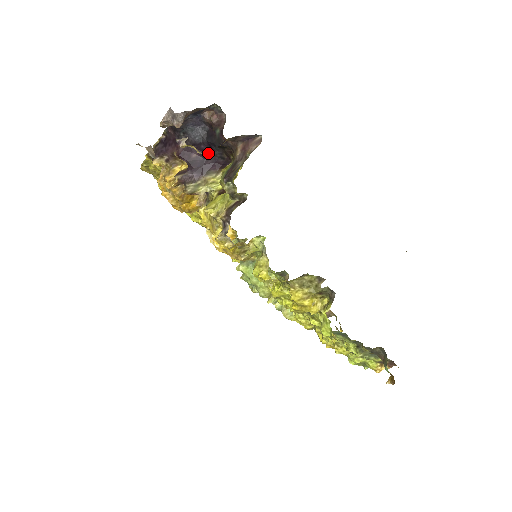
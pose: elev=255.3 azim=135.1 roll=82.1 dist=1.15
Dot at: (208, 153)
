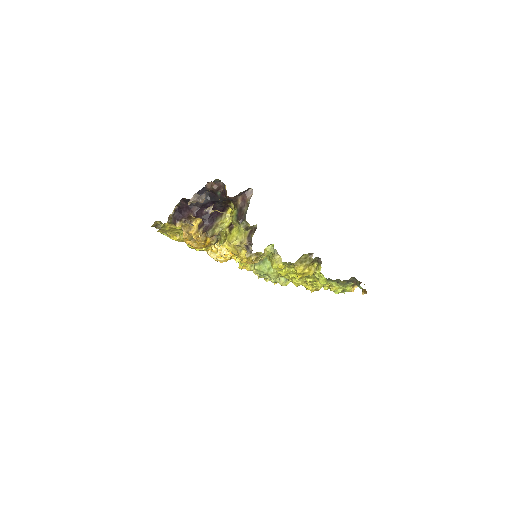
Dot at: occluded
